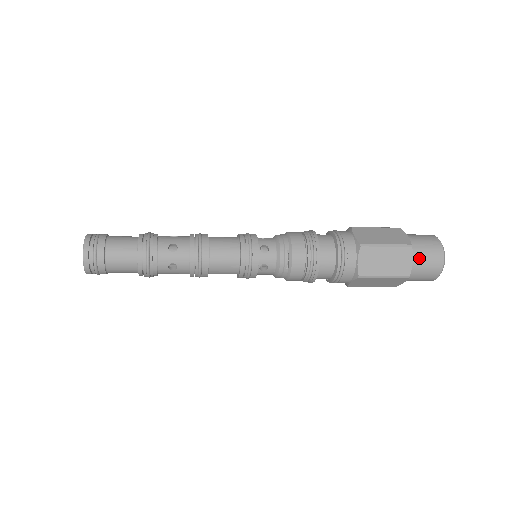
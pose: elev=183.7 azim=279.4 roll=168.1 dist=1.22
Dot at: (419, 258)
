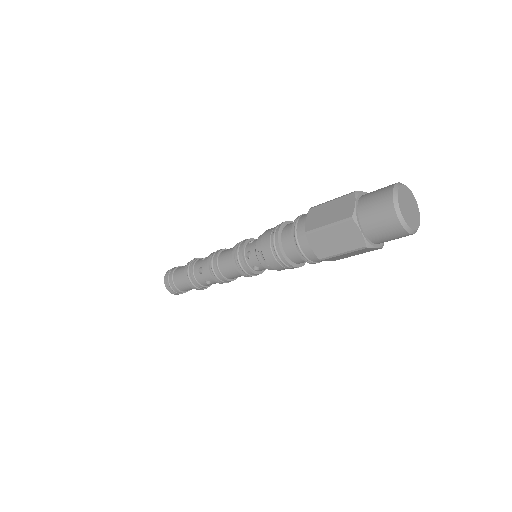
Dot at: (369, 225)
